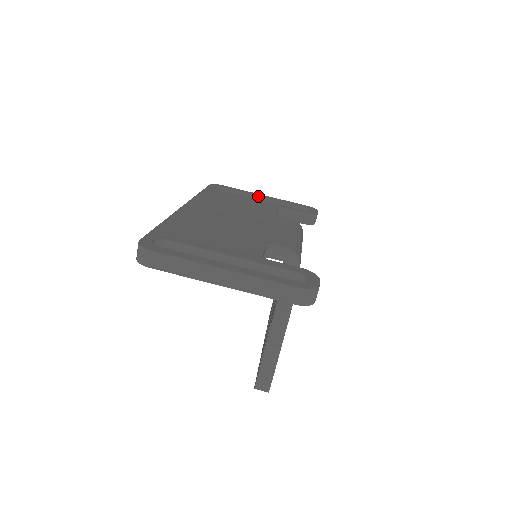
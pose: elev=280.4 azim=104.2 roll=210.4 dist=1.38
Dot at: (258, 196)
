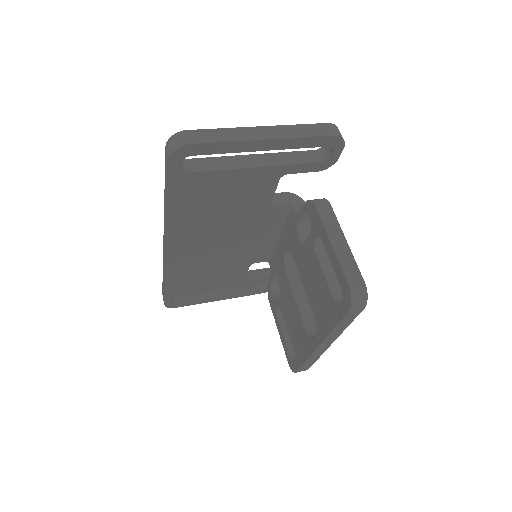
Dot at: occluded
